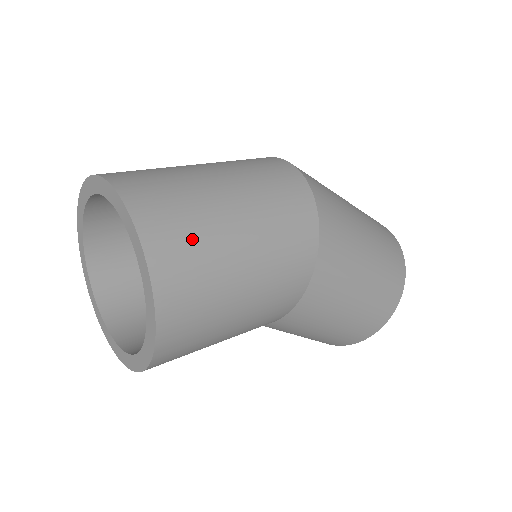
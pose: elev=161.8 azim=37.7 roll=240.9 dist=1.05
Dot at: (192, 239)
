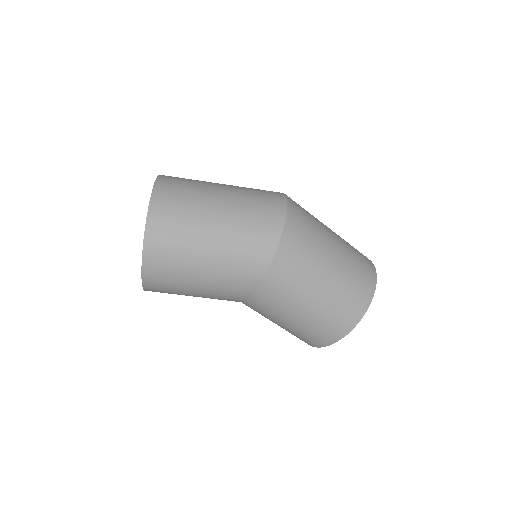
Dot at: (175, 237)
